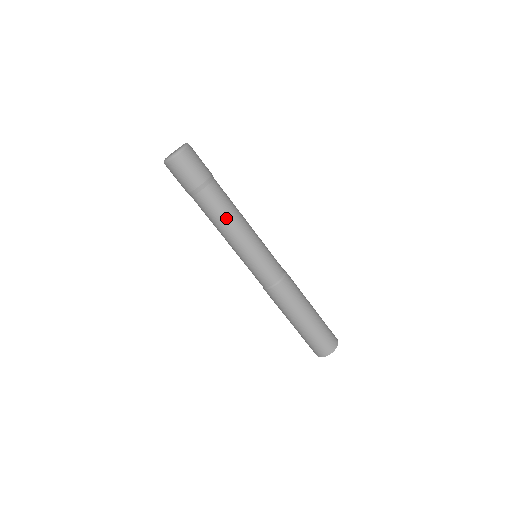
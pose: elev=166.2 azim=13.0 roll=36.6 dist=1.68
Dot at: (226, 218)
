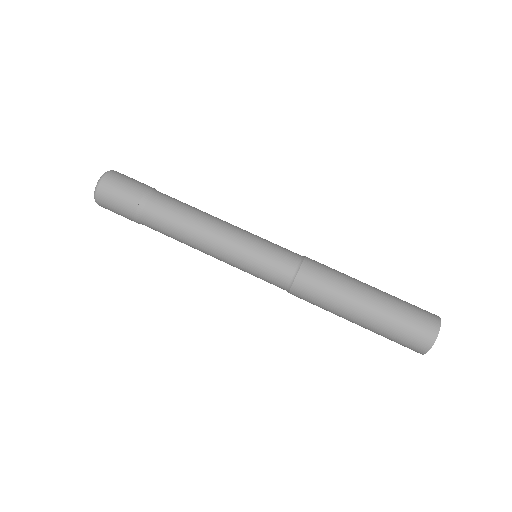
Dot at: (183, 240)
